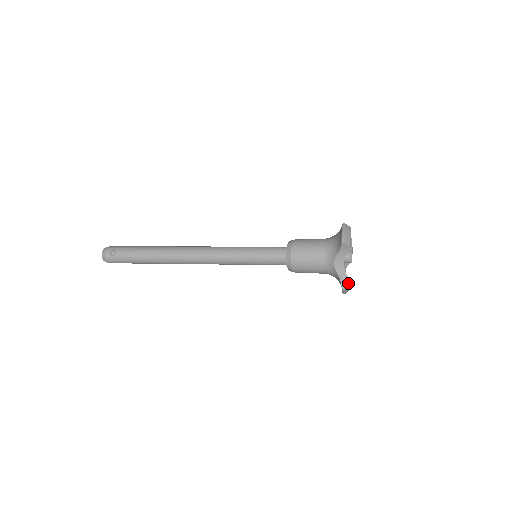
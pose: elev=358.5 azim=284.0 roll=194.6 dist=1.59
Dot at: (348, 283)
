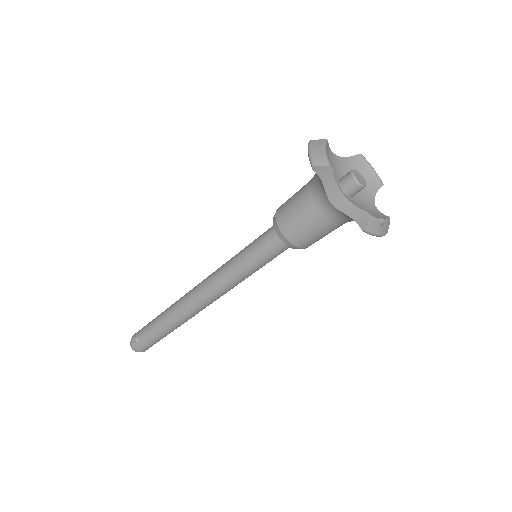
Dot at: (366, 218)
